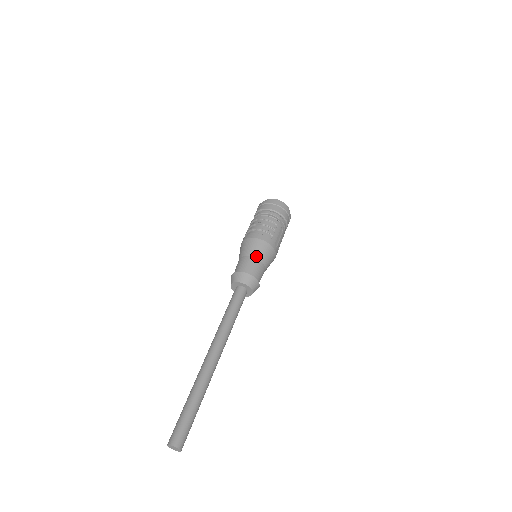
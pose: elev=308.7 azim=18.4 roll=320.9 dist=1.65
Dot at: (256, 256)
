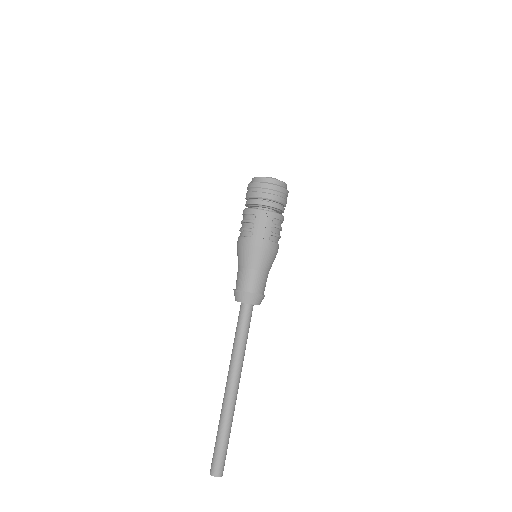
Dot at: (242, 265)
